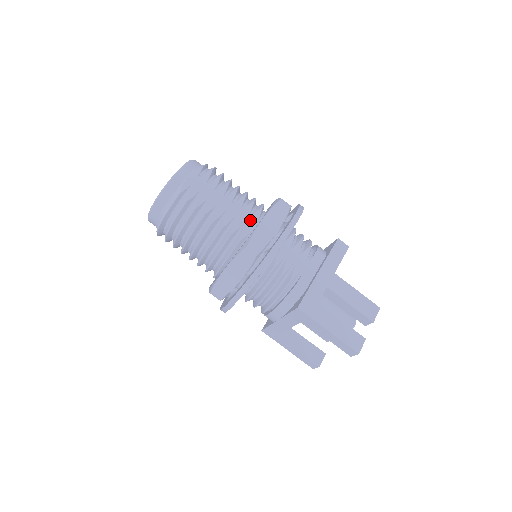
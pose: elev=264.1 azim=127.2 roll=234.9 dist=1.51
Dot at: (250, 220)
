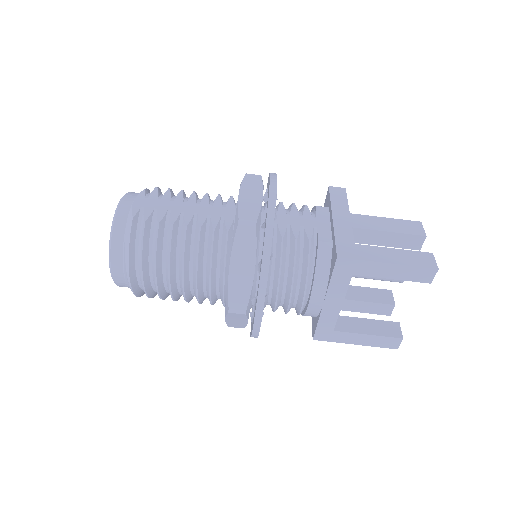
Dot at: (226, 210)
